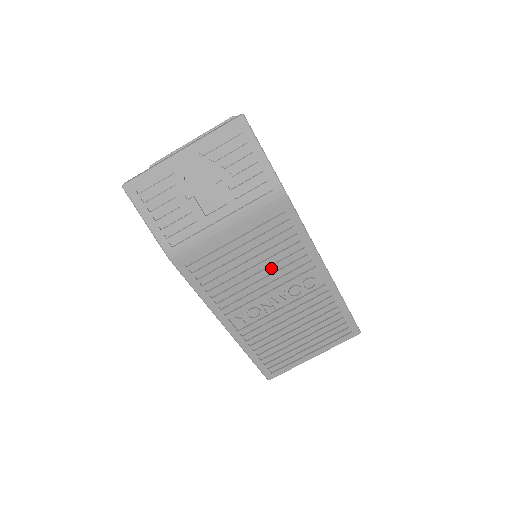
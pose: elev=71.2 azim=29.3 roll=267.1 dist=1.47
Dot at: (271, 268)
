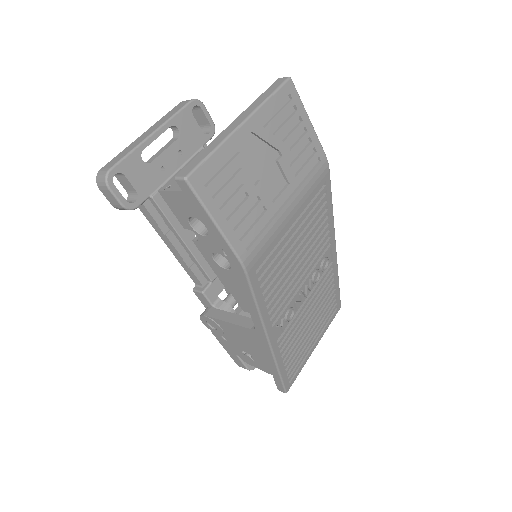
Dot at: (308, 254)
